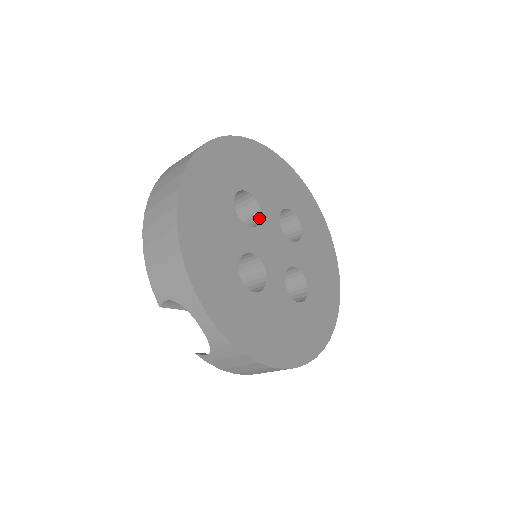
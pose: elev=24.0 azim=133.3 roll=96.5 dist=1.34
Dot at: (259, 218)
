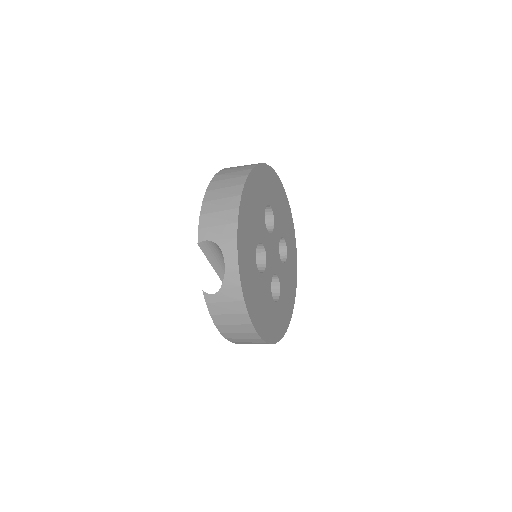
Dot at: (271, 230)
